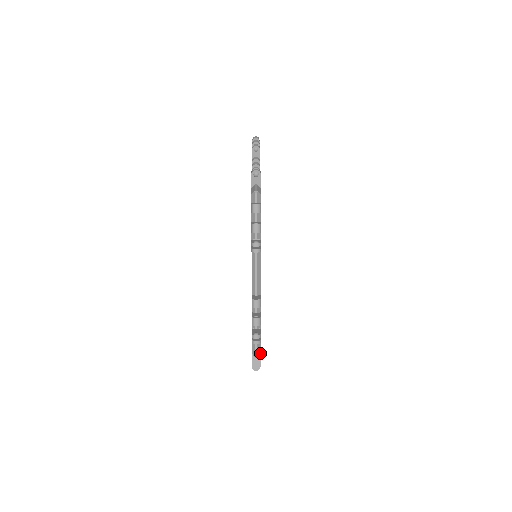
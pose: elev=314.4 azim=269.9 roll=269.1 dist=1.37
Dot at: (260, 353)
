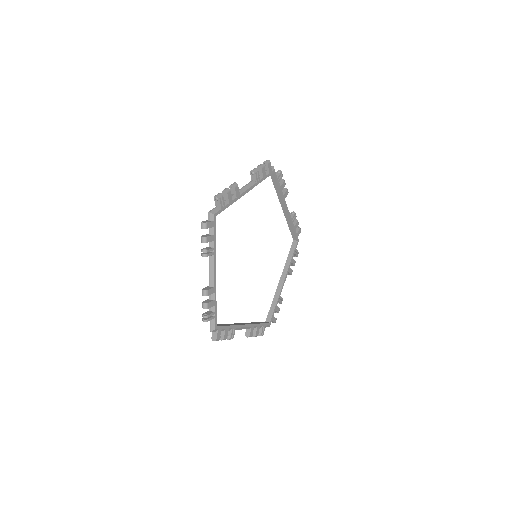
Dot at: (214, 214)
